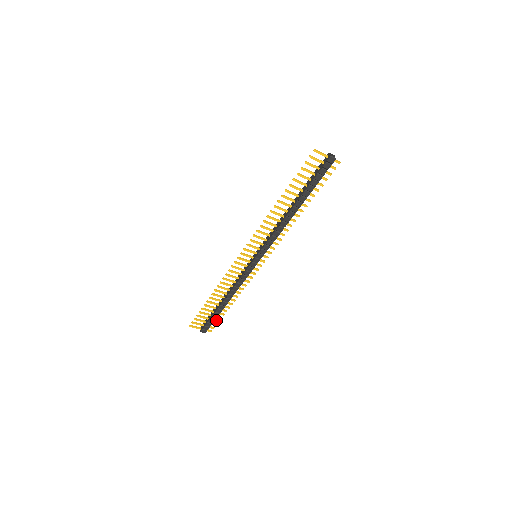
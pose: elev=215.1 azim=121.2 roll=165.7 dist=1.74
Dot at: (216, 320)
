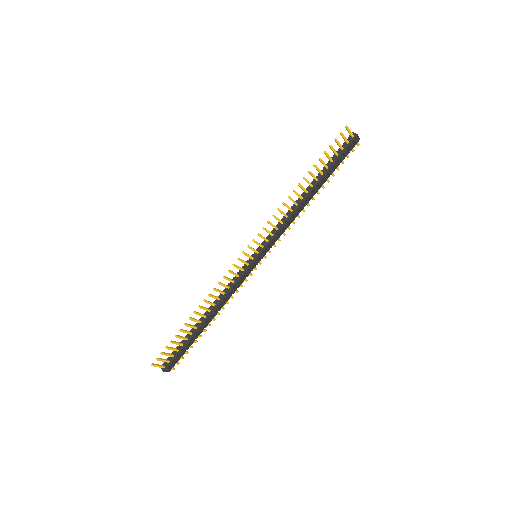
Dot at: (185, 351)
